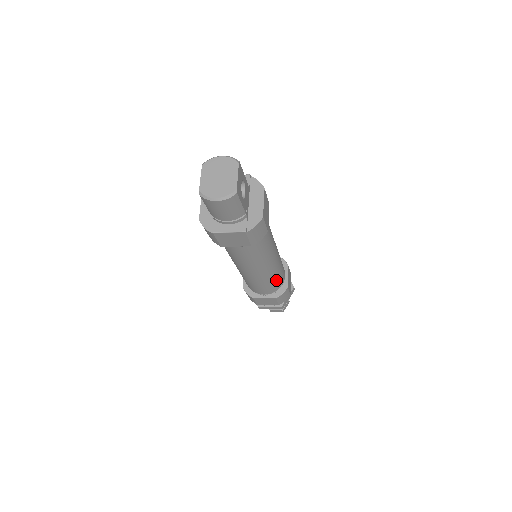
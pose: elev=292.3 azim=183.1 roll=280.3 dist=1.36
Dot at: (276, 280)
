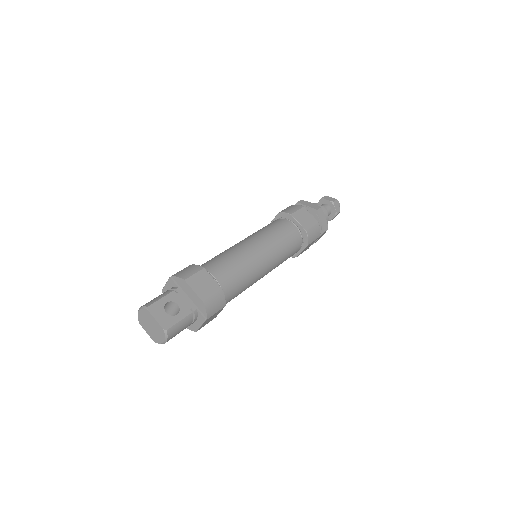
Dot at: (289, 246)
